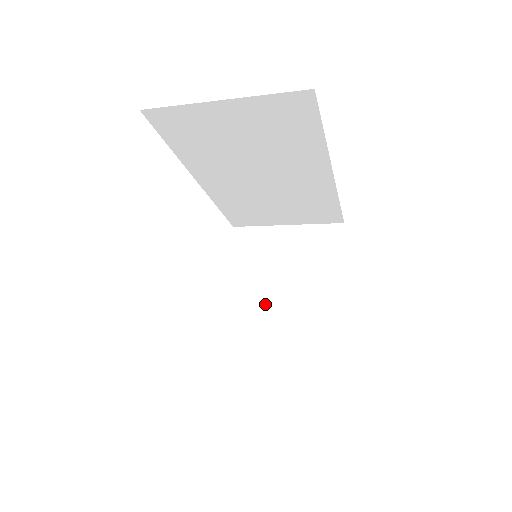
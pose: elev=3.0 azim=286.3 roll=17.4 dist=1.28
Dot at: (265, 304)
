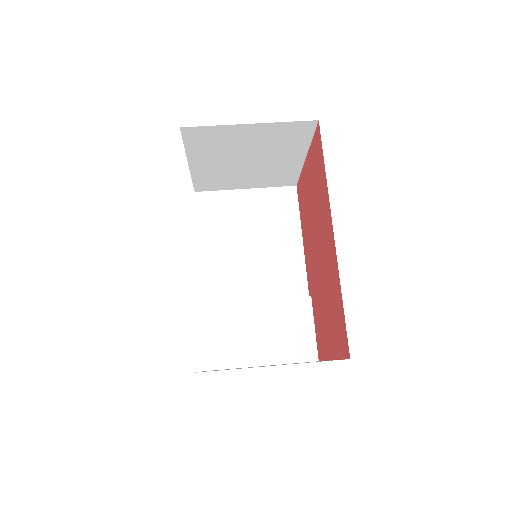
Dot at: (231, 169)
